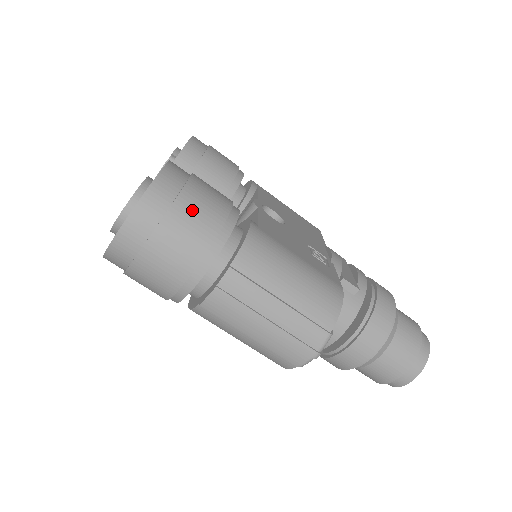
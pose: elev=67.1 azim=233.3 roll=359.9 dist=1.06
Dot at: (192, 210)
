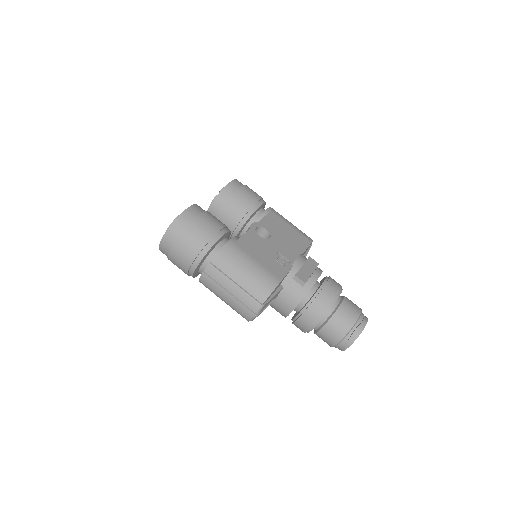
Dot at: (193, 233)
